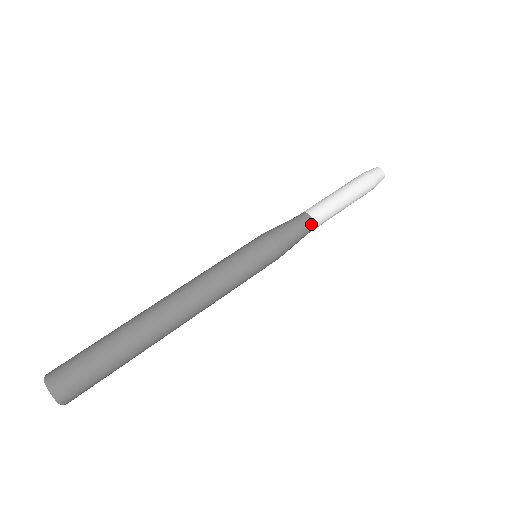
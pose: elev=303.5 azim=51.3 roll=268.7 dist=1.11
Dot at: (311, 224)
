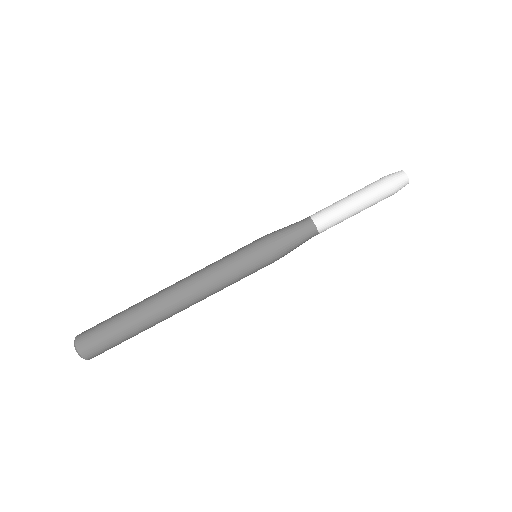
Dot at: occluded
